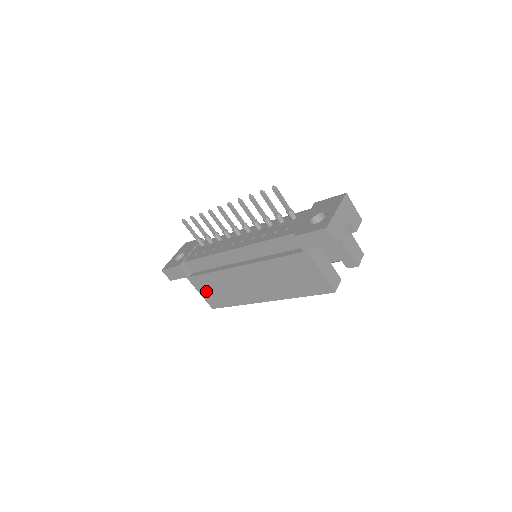
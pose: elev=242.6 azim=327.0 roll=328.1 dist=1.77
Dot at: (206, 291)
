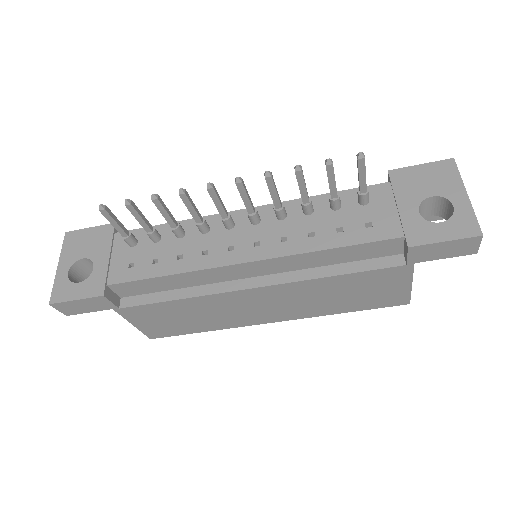
Dot at: (151, 321)
